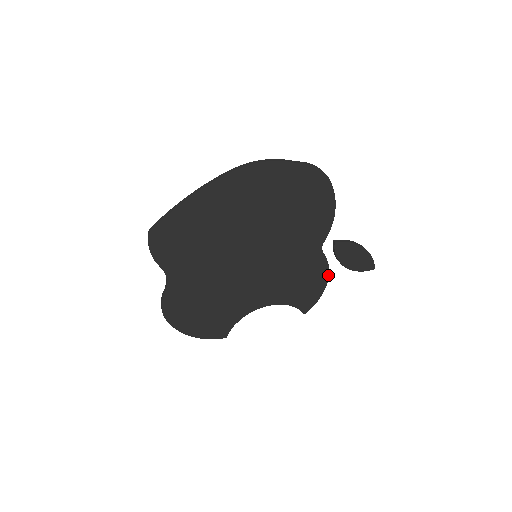
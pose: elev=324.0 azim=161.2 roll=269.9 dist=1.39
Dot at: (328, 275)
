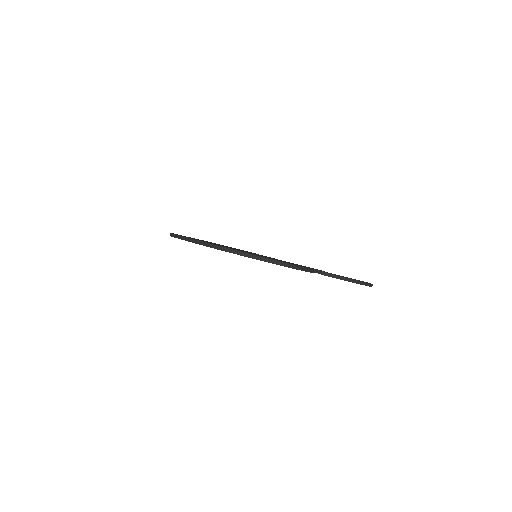
Dot at: occluded
